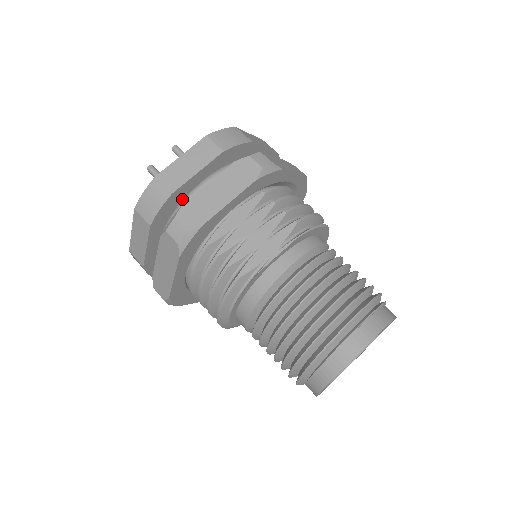
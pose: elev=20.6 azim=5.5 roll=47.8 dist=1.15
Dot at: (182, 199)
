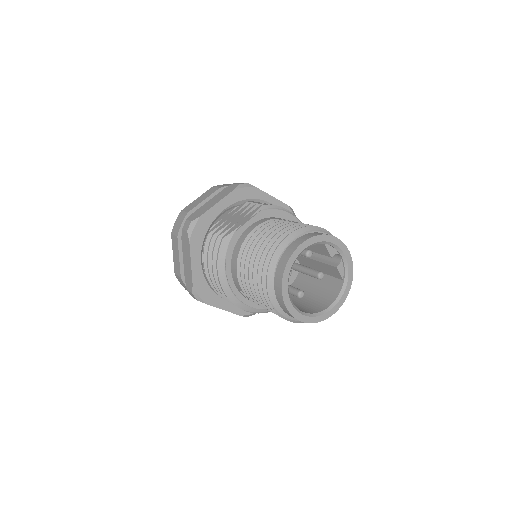
Dot at: occluded
